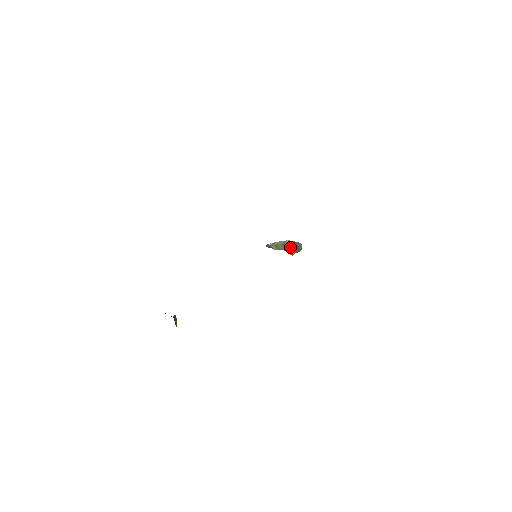
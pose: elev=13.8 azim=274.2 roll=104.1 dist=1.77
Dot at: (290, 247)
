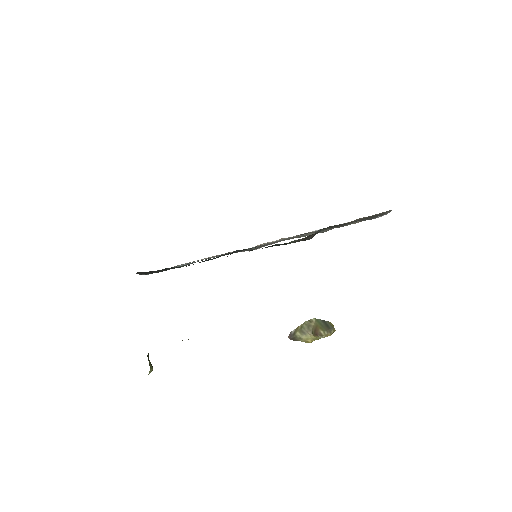
Dot at: (318, 326)
